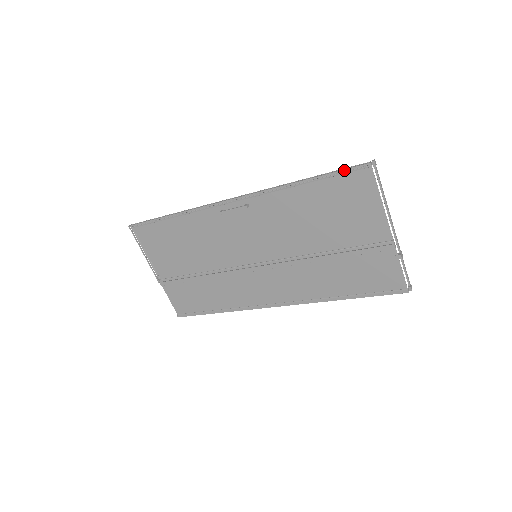
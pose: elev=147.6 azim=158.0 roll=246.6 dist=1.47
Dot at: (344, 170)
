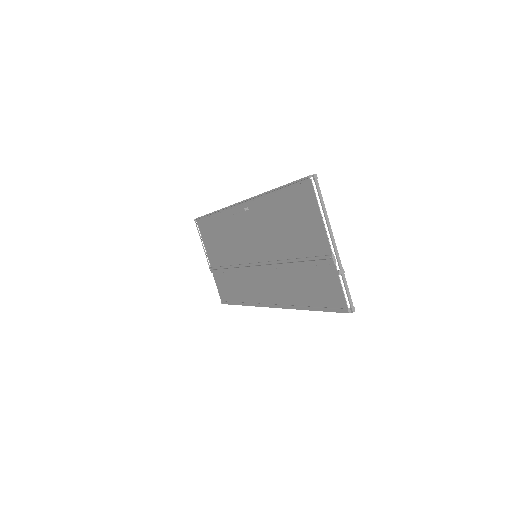
Dot at: (294, 181)
